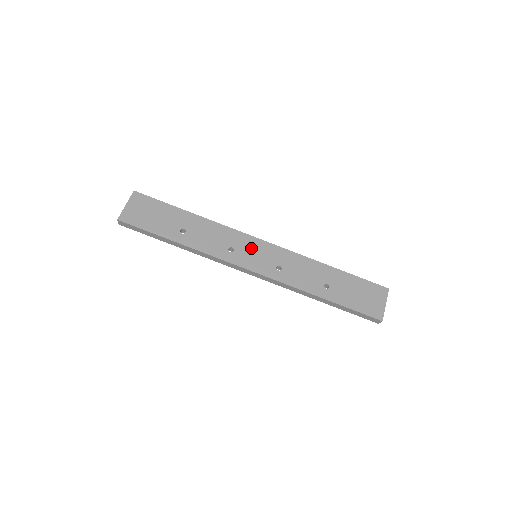
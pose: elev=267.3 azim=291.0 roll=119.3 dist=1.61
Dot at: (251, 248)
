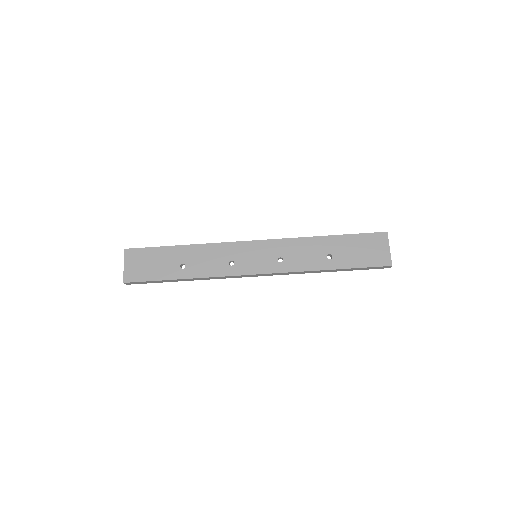
Dot at: (248, 253)
